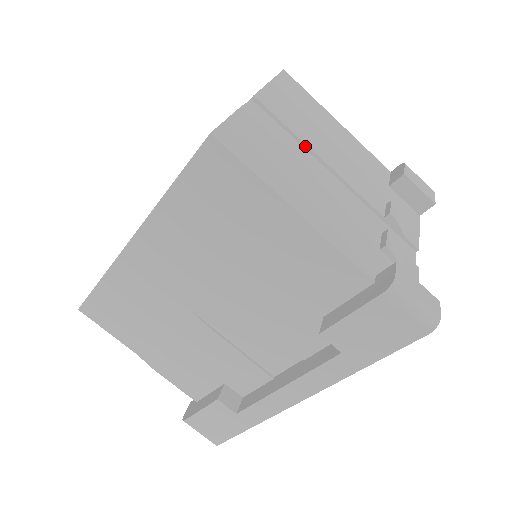
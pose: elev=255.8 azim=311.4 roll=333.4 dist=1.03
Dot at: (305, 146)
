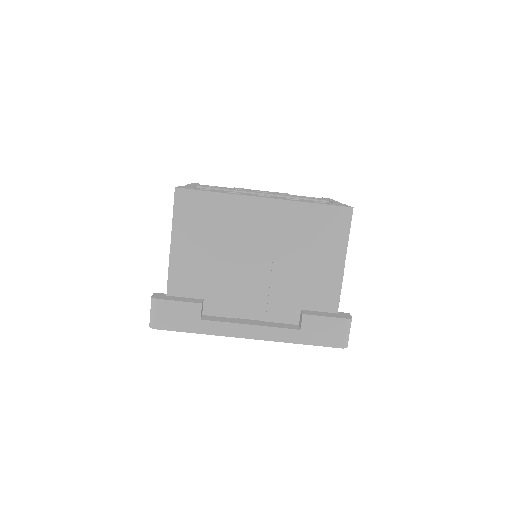
Dot at: occluded
